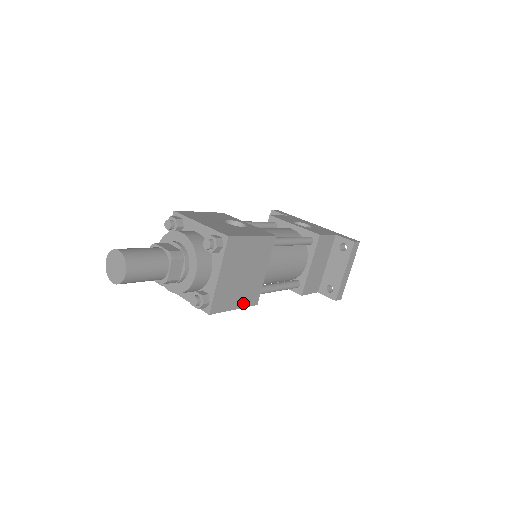
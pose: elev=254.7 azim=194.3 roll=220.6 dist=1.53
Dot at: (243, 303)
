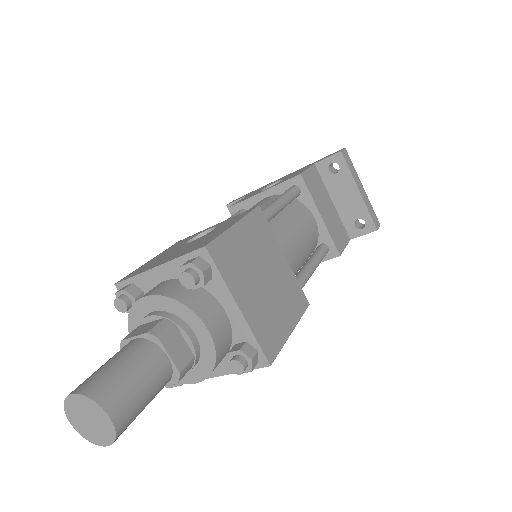
Dot at: (294, 316)
